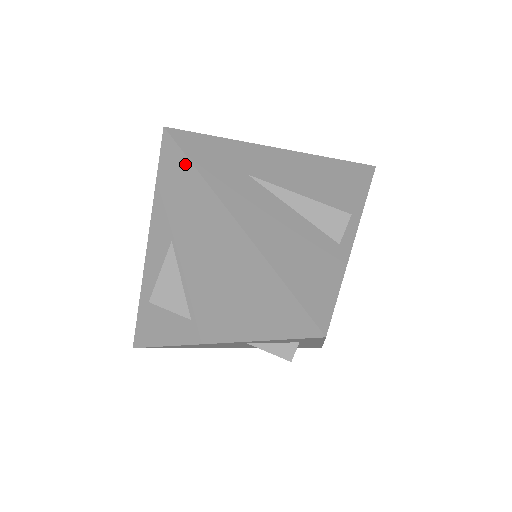
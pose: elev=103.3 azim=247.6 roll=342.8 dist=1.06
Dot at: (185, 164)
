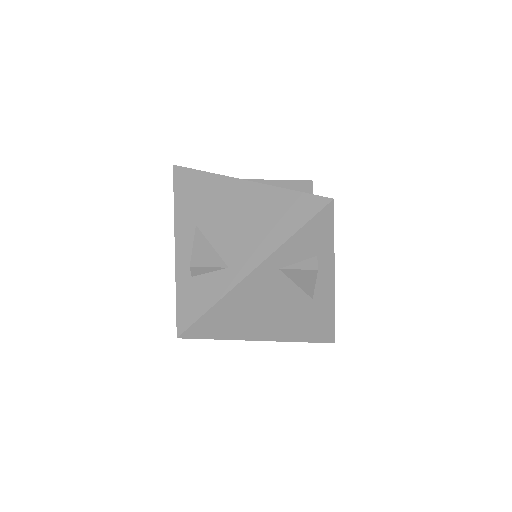
Dot at: (195, 174)
